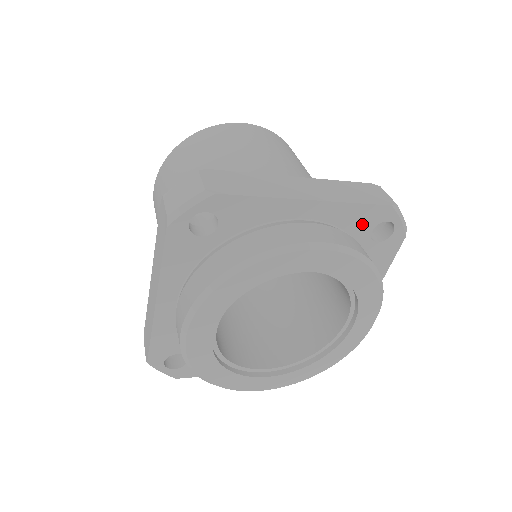
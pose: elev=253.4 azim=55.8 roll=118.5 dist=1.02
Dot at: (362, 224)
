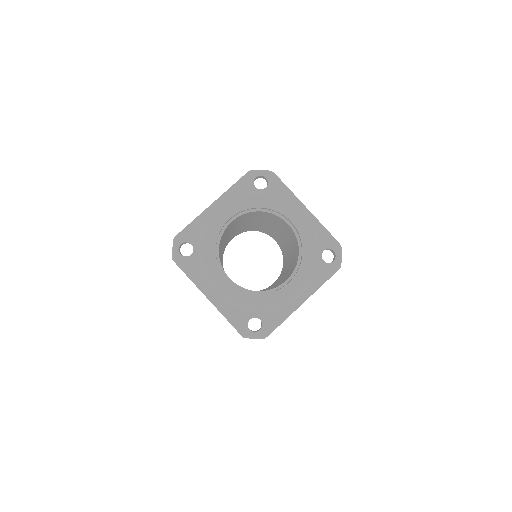
Dot at: (247, 189)
